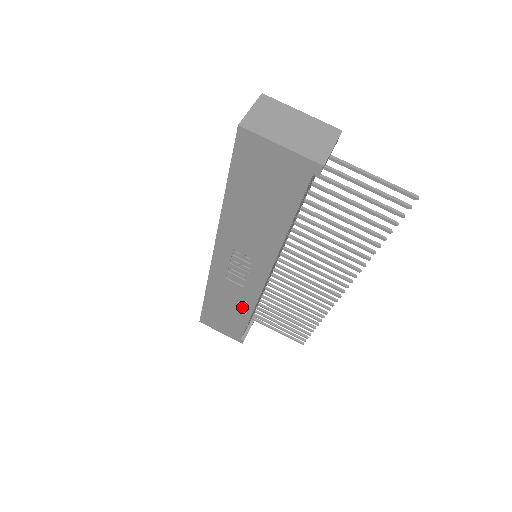
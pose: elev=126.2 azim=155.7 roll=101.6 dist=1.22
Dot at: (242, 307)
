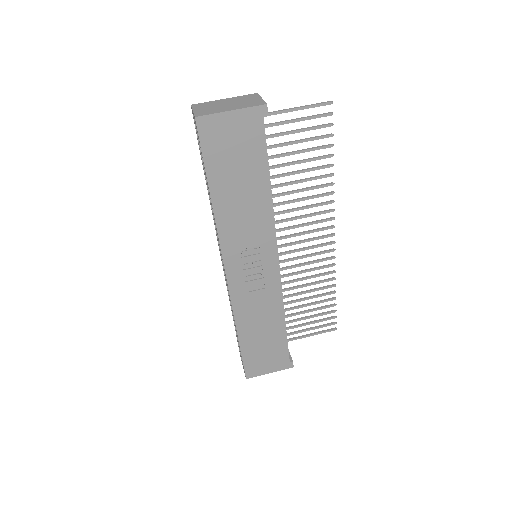
Dot at: (273, 316)
